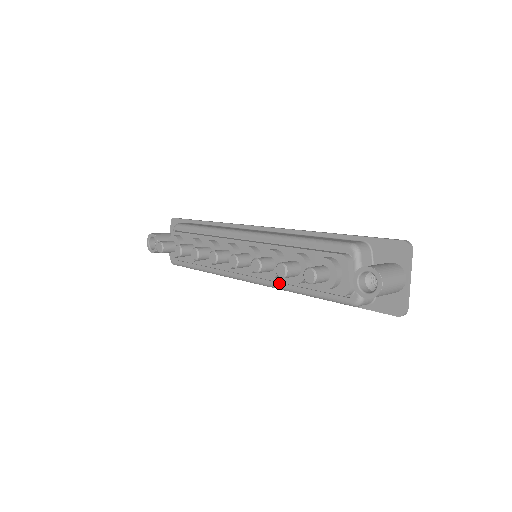
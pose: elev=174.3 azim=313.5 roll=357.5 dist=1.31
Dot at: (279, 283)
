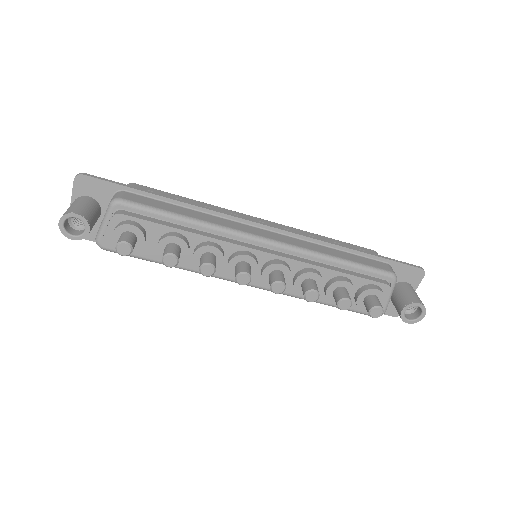
Dot at: occluded
